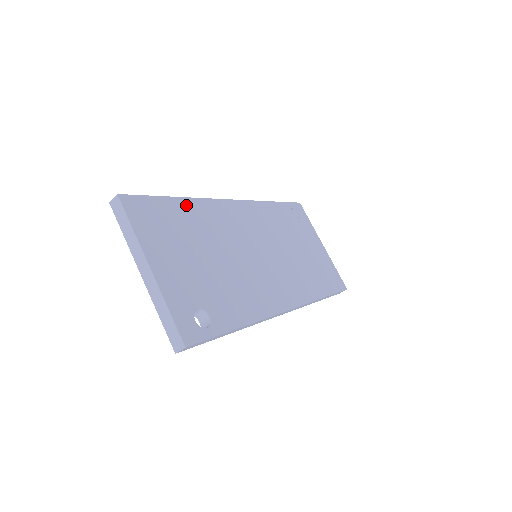
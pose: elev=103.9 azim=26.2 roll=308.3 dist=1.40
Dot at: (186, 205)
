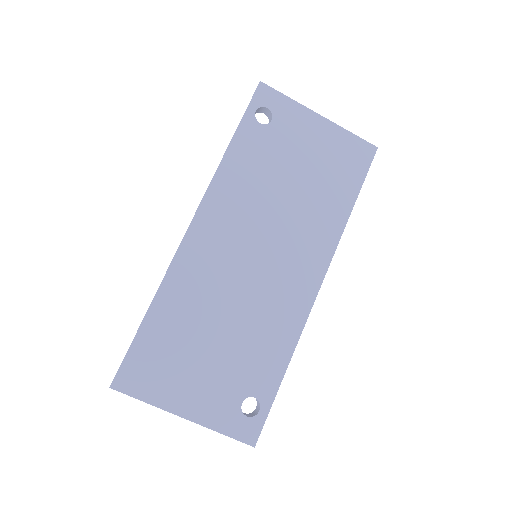
Dot at: (160, 308)
